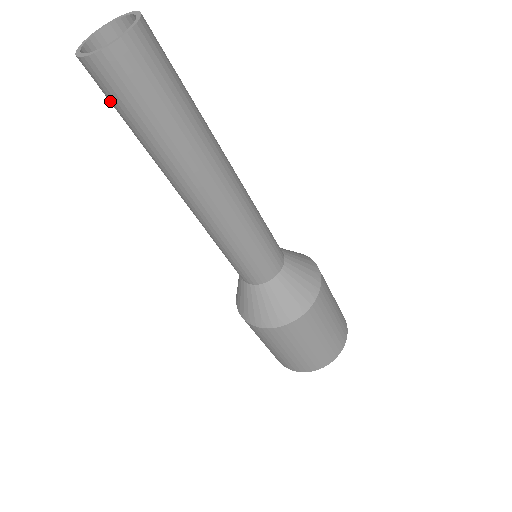
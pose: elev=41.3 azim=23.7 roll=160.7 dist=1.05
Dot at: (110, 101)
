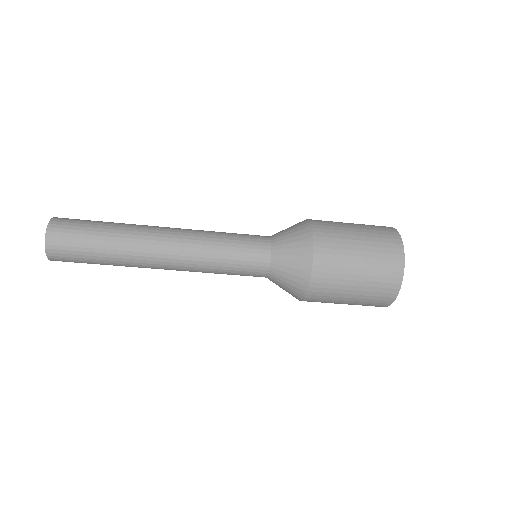
Dot at: occluded
